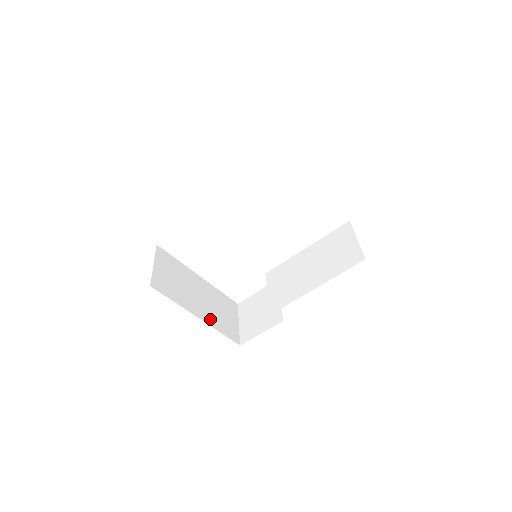
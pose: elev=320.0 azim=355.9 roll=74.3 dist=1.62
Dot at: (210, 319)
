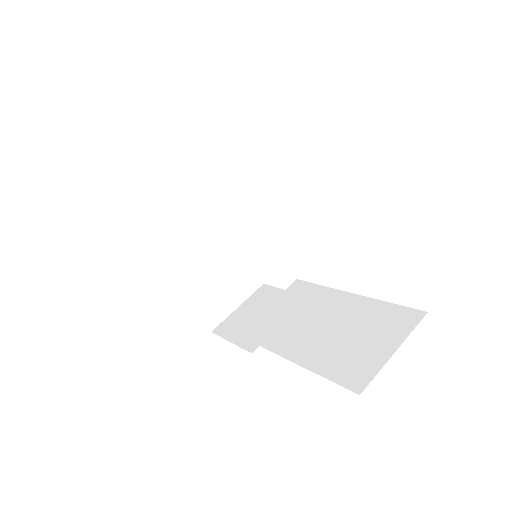
Dot at: (190, 281)
